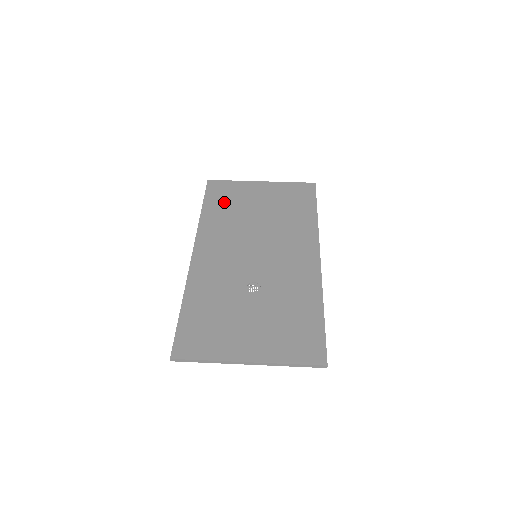
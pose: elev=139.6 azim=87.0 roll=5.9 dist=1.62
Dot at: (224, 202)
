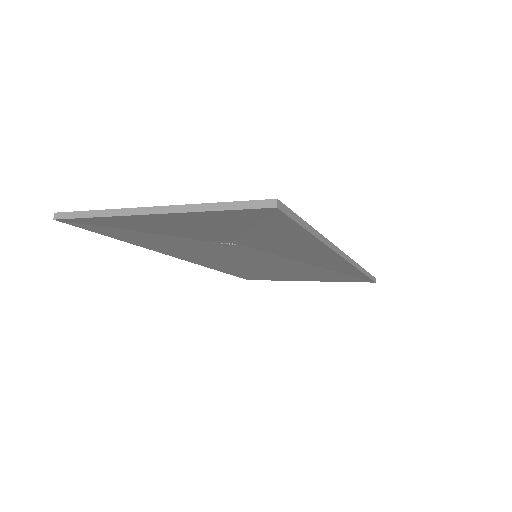
Dot at: occluded
